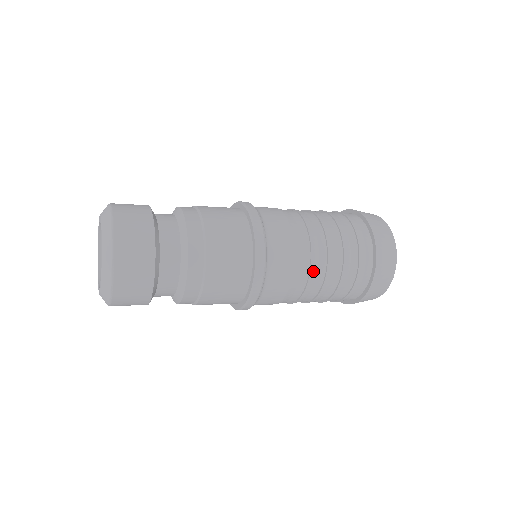
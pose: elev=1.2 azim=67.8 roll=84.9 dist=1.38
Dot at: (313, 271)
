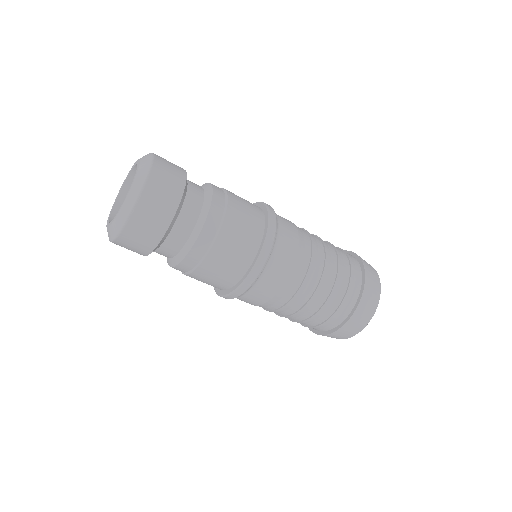
Dot at: (306, 282)
